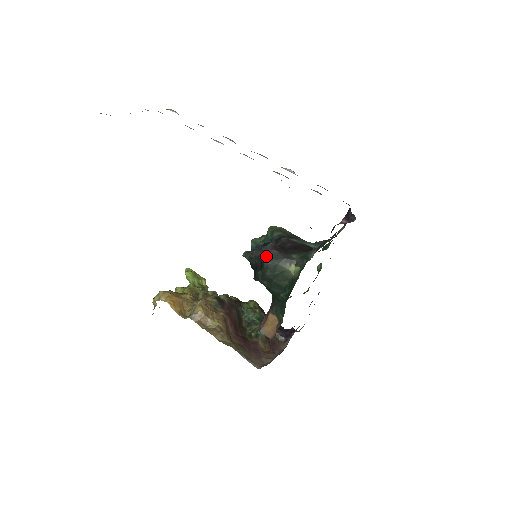
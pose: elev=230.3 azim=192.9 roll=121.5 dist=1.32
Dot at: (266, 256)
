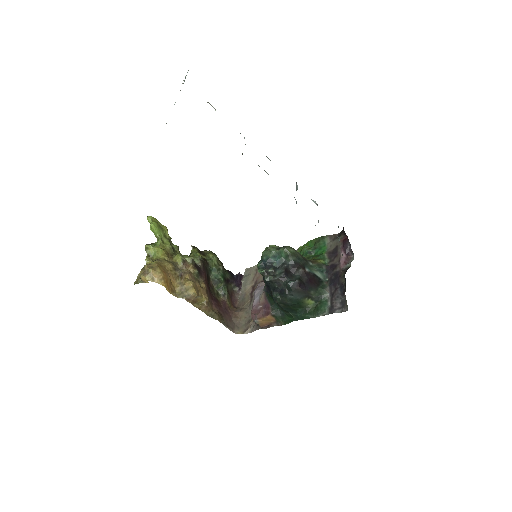
Dot at: (292, 291)
